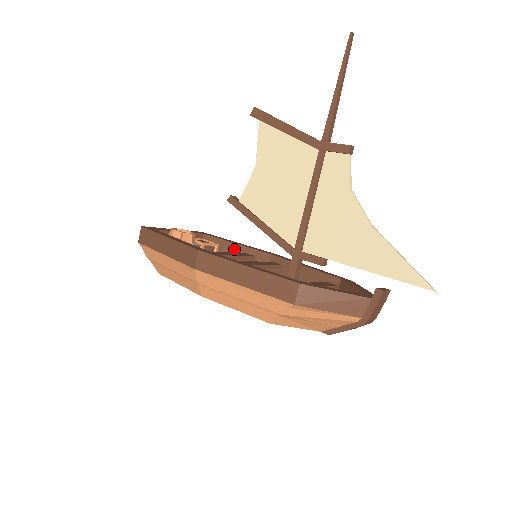
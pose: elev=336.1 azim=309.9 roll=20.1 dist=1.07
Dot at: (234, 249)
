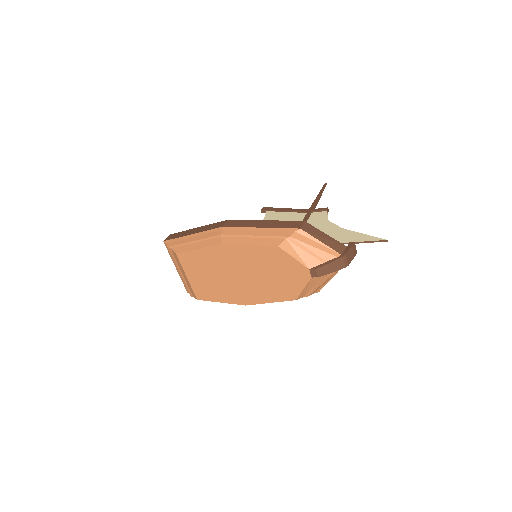
Dot at: occluded
